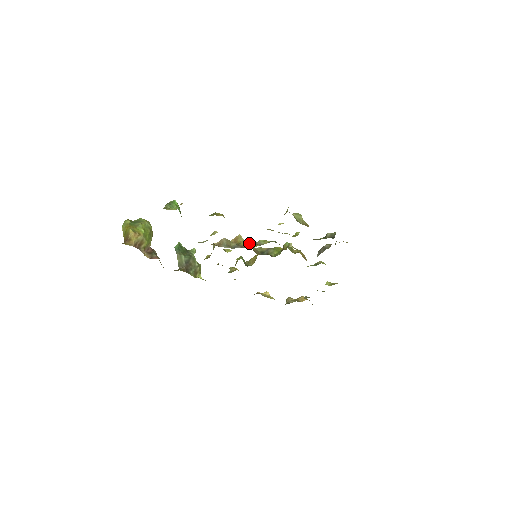
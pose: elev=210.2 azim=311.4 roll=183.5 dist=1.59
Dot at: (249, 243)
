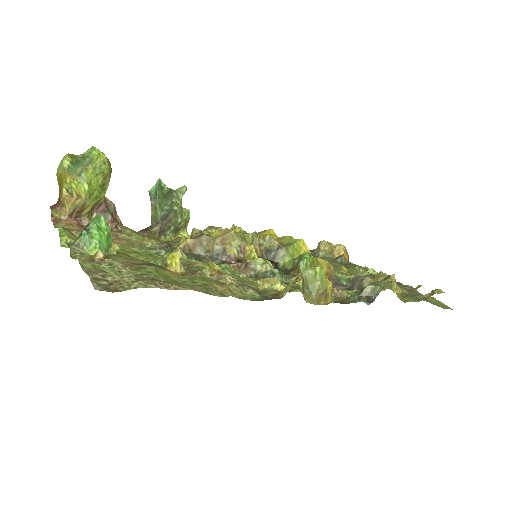
Dot at: (245, 246)
